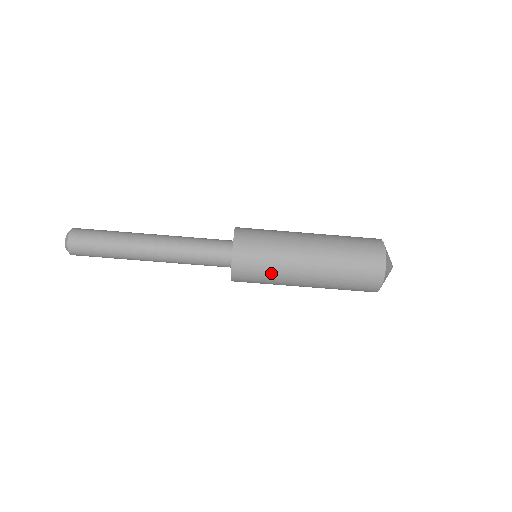
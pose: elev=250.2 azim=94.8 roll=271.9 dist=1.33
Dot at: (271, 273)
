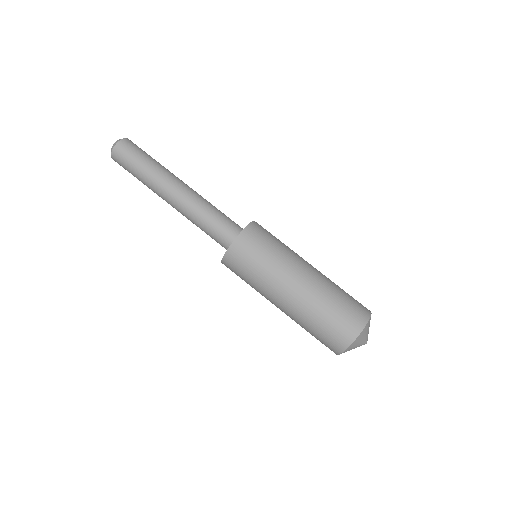
Dot at: (270, 260)
